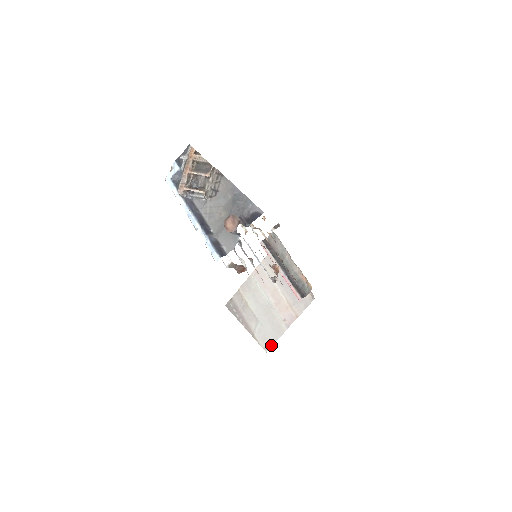
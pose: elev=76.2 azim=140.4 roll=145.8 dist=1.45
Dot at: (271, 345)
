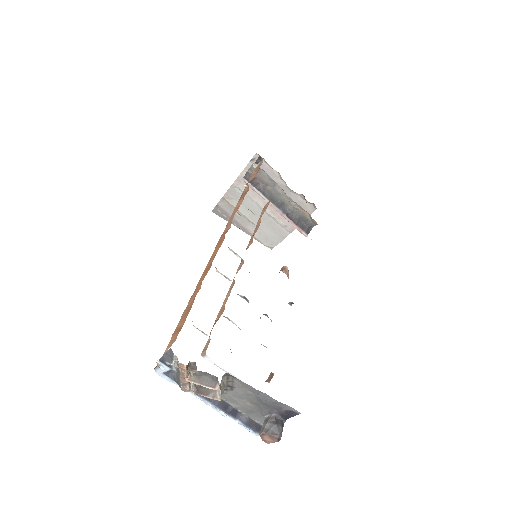
Dot at: (275, 245)
